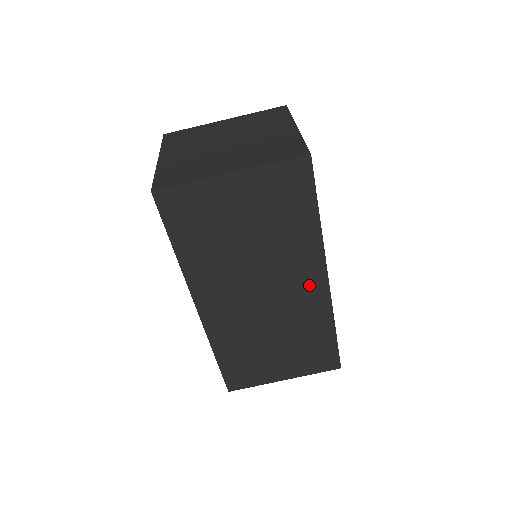
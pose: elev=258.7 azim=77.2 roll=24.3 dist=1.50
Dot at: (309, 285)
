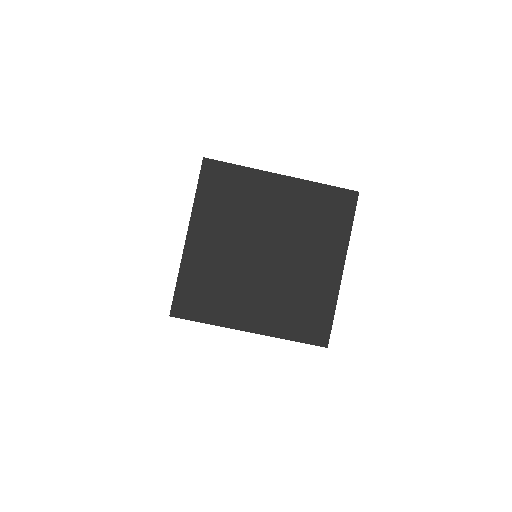
Dot at: occluded
